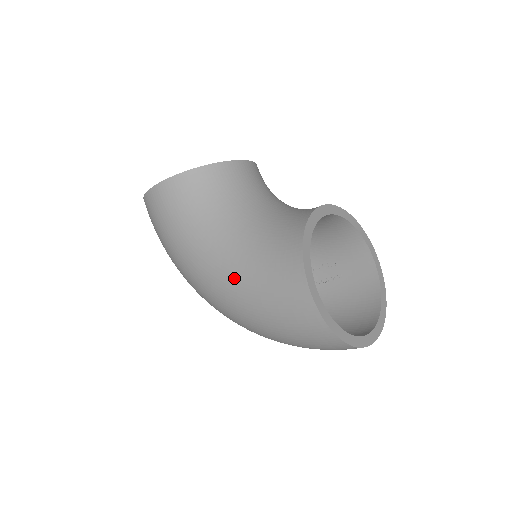
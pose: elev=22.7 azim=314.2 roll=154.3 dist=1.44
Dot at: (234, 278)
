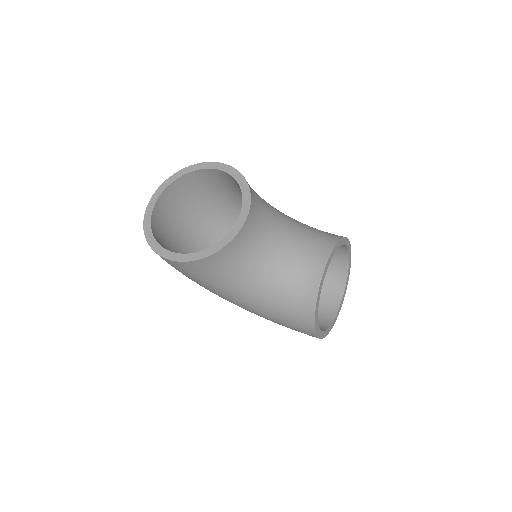
Dot at: (257, 313)
